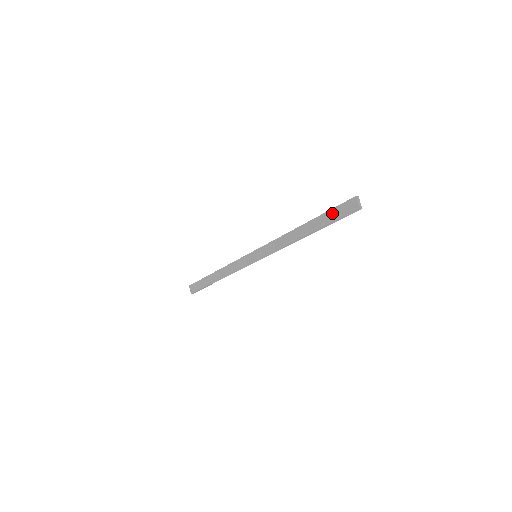
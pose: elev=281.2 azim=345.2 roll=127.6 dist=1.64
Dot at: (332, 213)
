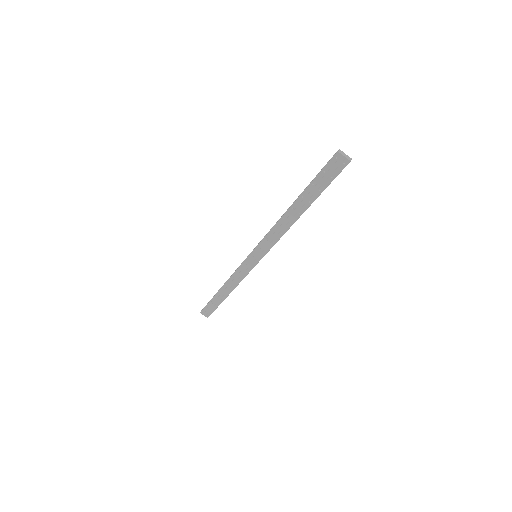
Dot at: (319, 180)
